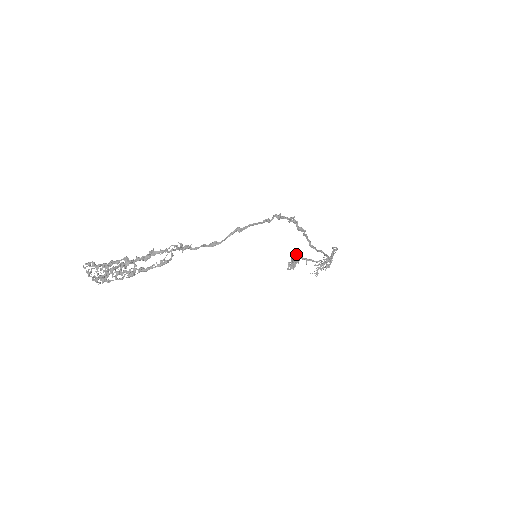
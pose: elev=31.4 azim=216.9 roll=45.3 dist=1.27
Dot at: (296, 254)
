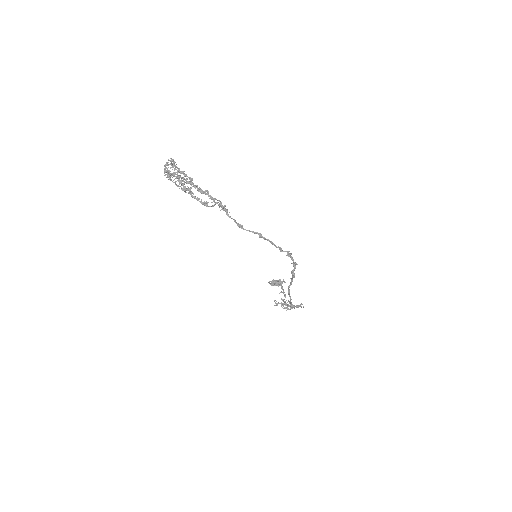
Dot at: (283, 281)
